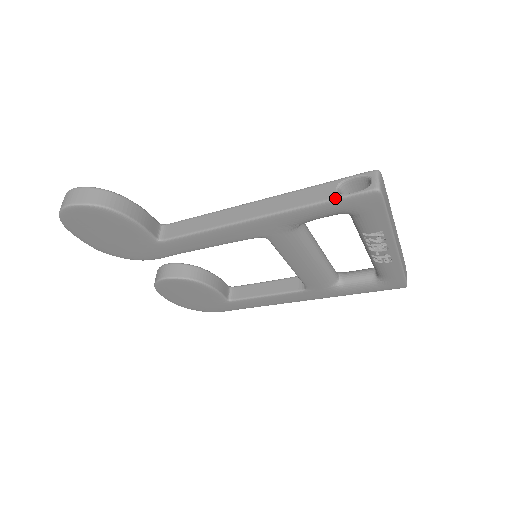
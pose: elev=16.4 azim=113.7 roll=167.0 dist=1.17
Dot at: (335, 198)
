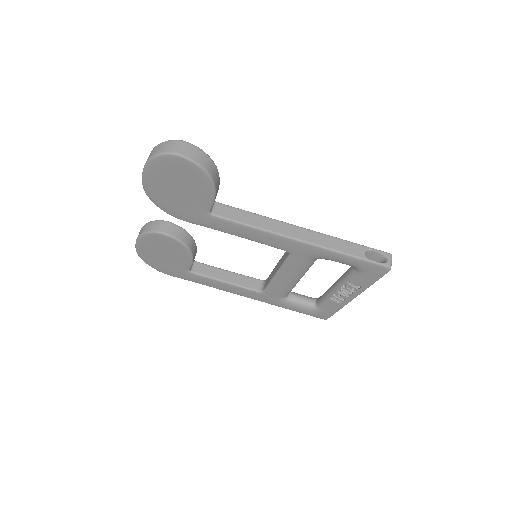
Dot at: (363, 258)
